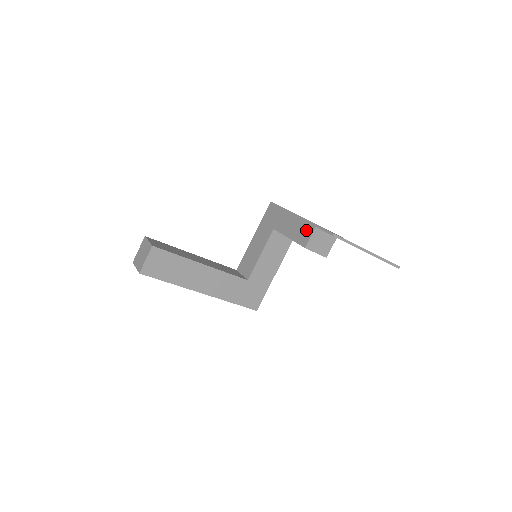
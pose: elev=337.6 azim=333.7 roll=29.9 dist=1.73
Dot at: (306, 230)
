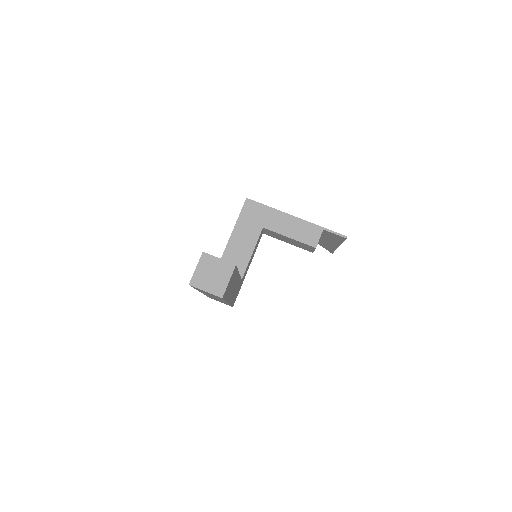
Dot at: (312, 232)
